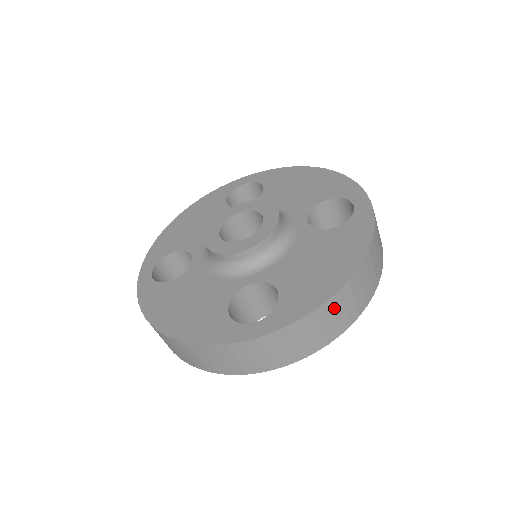
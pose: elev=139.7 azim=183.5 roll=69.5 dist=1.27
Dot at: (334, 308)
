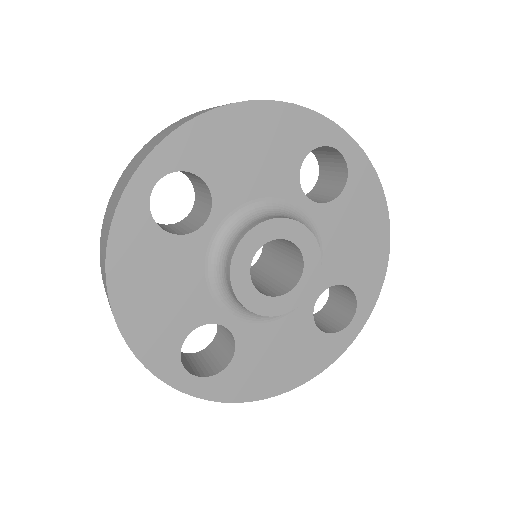
Dot at: occluded
